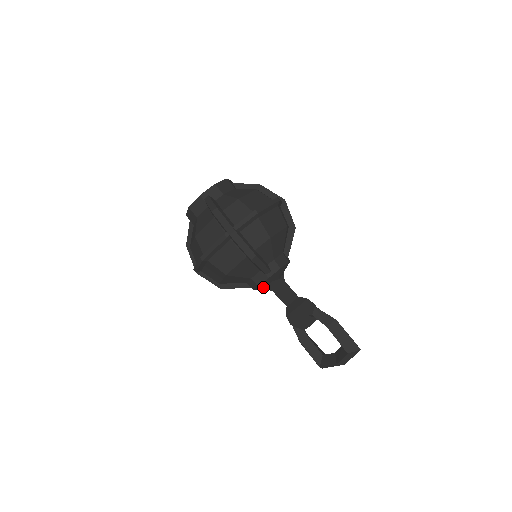
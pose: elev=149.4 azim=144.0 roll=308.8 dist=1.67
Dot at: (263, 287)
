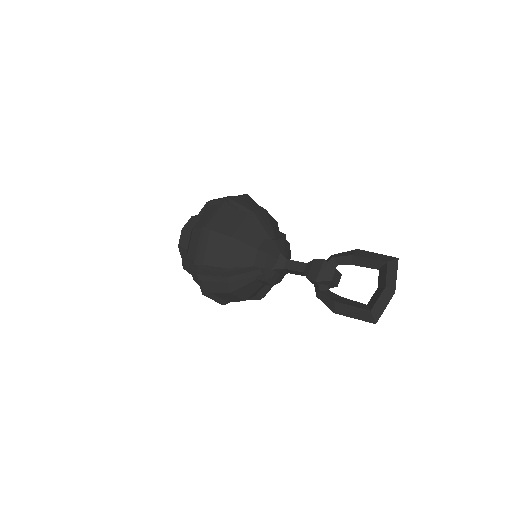
Dot at: (272, 268)
